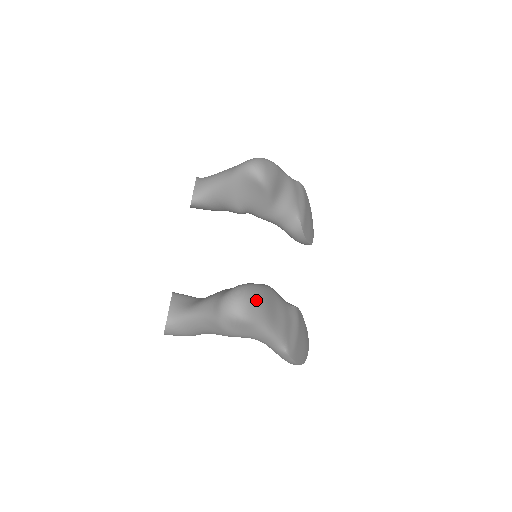
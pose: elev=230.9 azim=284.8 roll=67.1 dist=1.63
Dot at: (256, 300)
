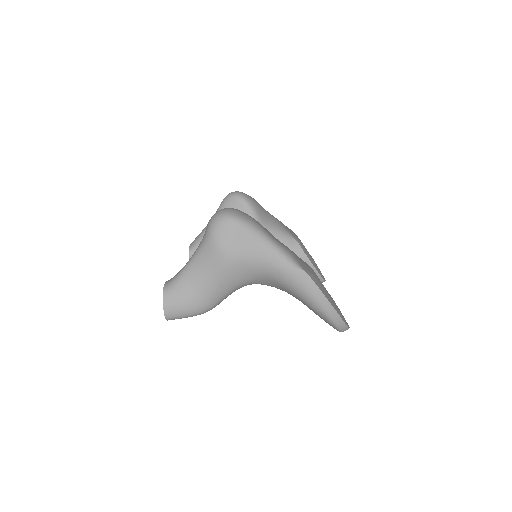
Dot at: (245, 213)
